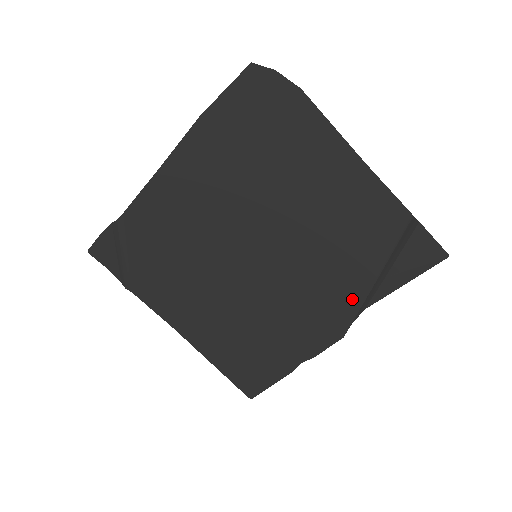
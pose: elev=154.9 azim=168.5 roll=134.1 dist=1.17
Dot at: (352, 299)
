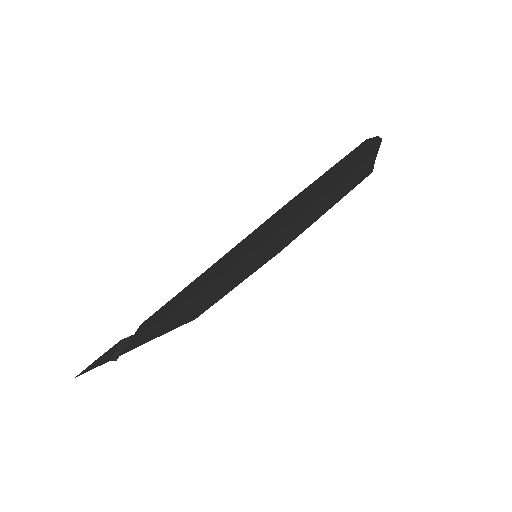
Dot at: occluded
